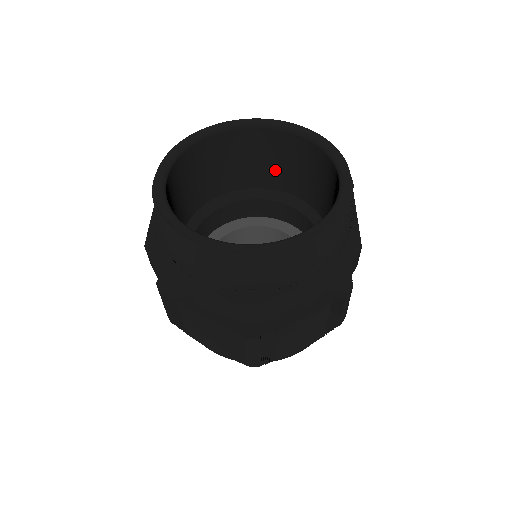
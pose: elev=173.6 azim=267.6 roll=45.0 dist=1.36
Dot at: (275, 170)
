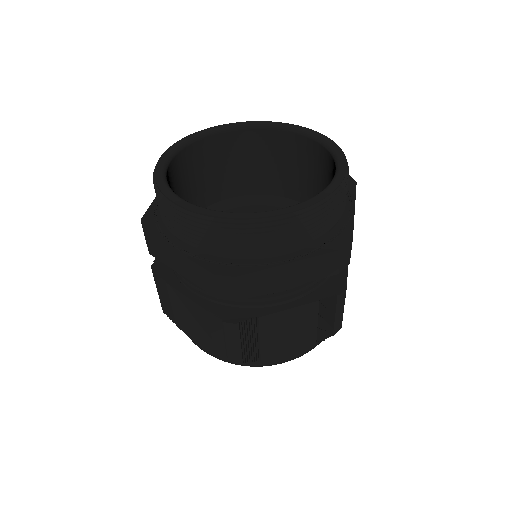
Dot at: (285, 175)
